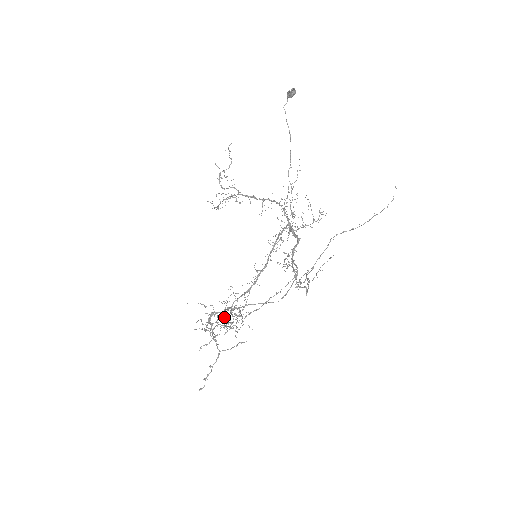
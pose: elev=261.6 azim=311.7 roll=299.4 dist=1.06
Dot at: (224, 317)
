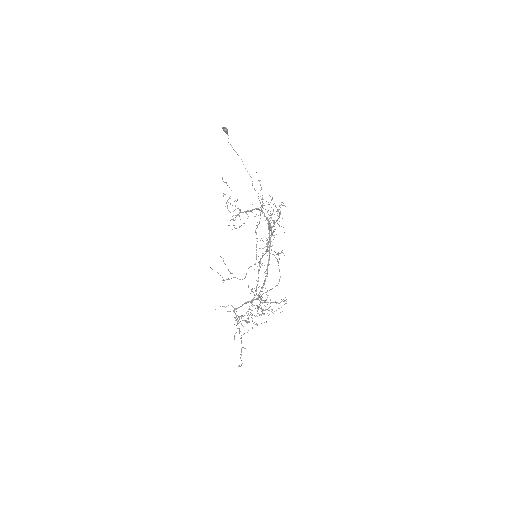
Dot at: (257, 308)
